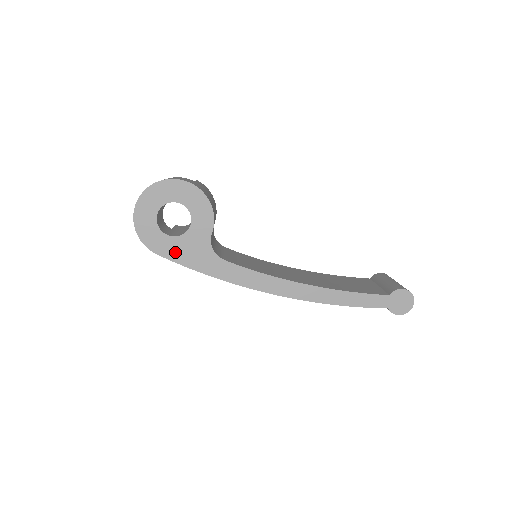
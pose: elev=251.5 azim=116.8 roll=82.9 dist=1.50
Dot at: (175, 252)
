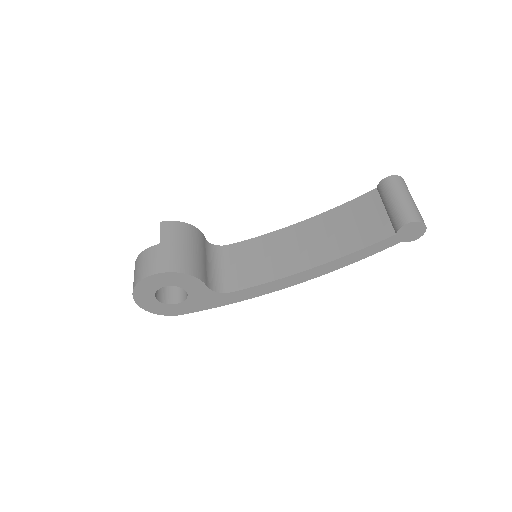
Dot at: (193, 307)
